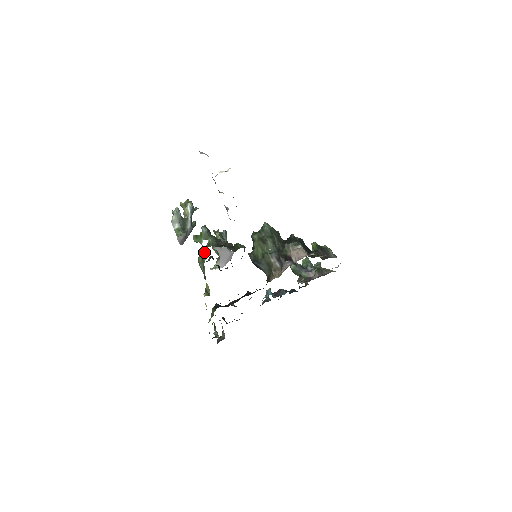
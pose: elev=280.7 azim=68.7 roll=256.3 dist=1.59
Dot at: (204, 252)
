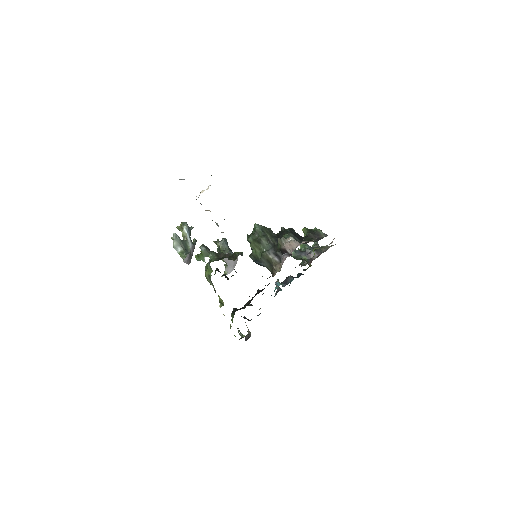
Dot at: (208, 269)
